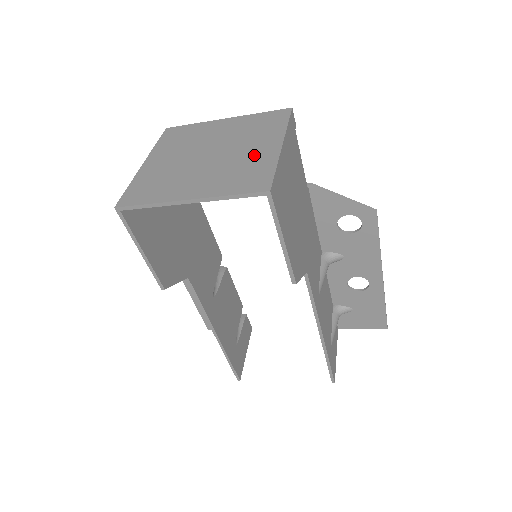
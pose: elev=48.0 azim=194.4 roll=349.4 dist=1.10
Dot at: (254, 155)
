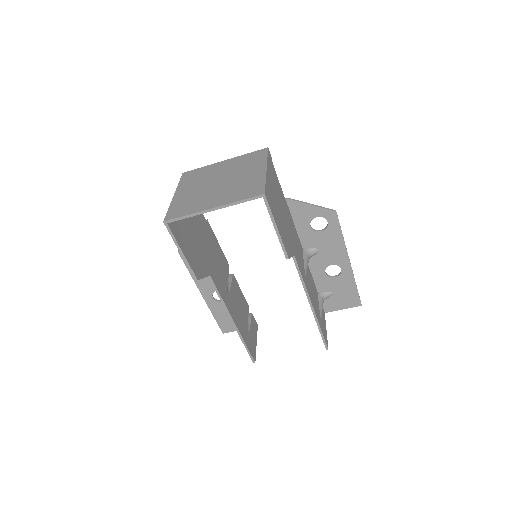
Dot at: (249, 177)
